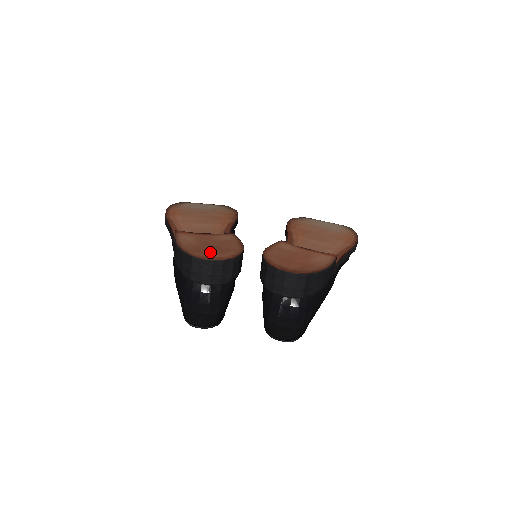
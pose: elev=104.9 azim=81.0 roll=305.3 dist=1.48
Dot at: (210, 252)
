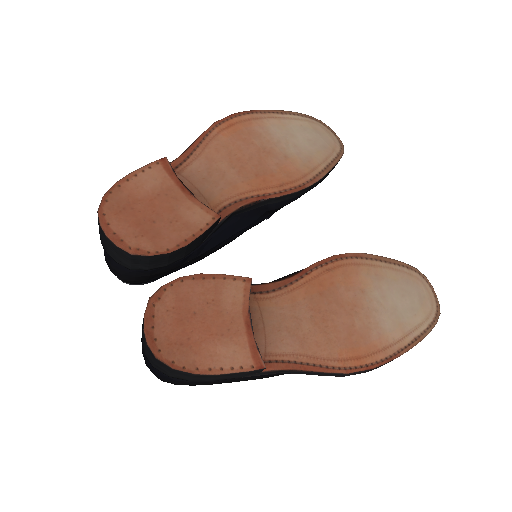
Dot at: (129, 222)
